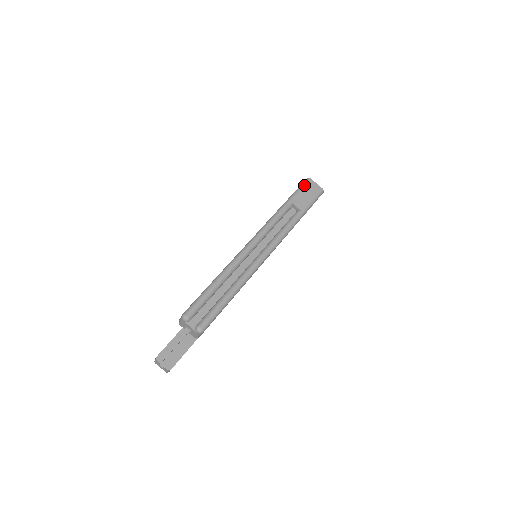
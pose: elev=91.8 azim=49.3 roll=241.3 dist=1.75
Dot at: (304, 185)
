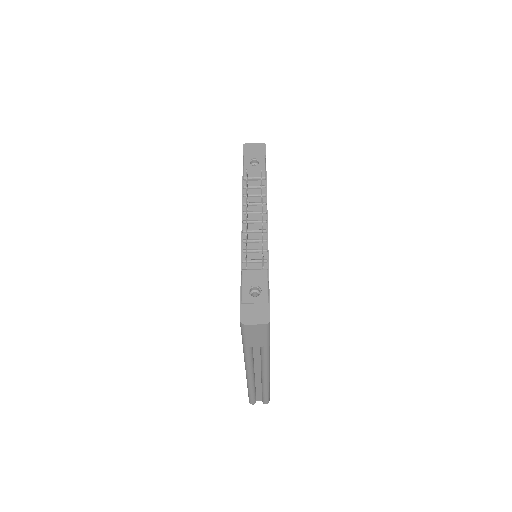
Dot at: (244, 332)
